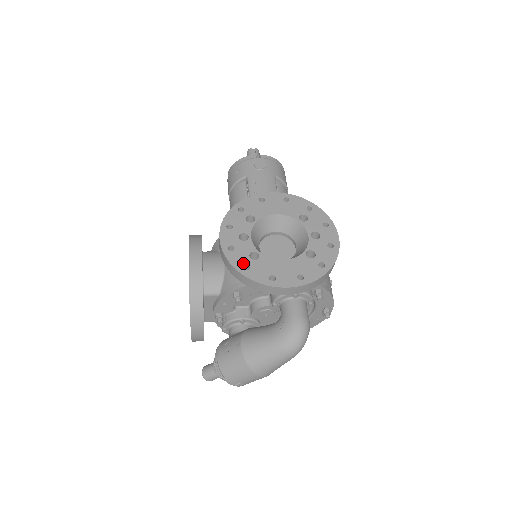
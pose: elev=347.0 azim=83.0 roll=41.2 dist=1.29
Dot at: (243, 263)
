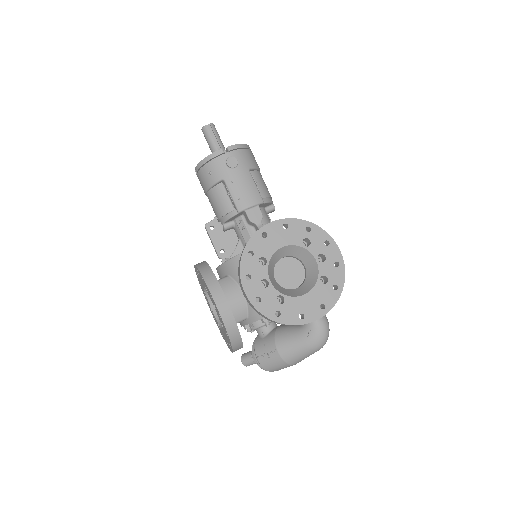
Dot at: (274, 311)
